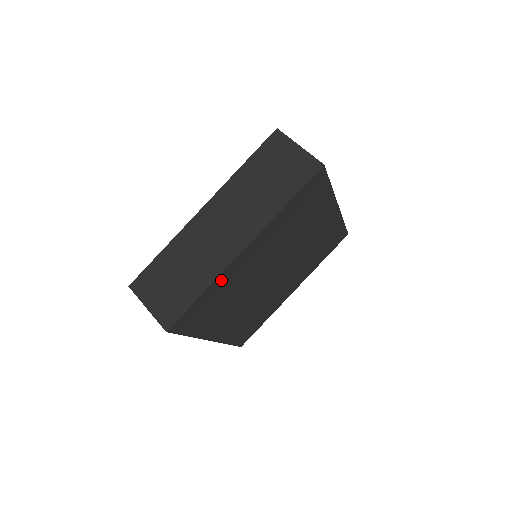
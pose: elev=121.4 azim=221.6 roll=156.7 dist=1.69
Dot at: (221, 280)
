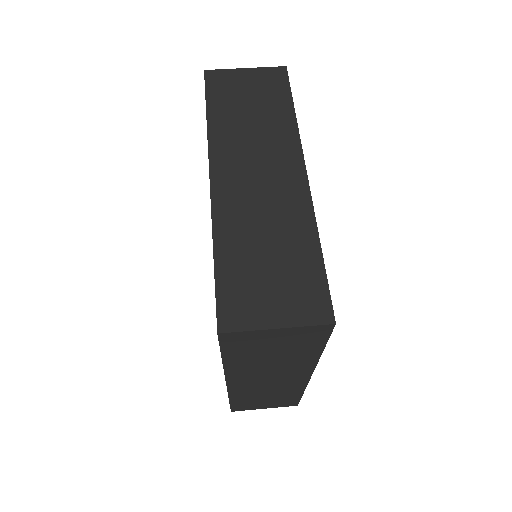
Dot at: occluded
